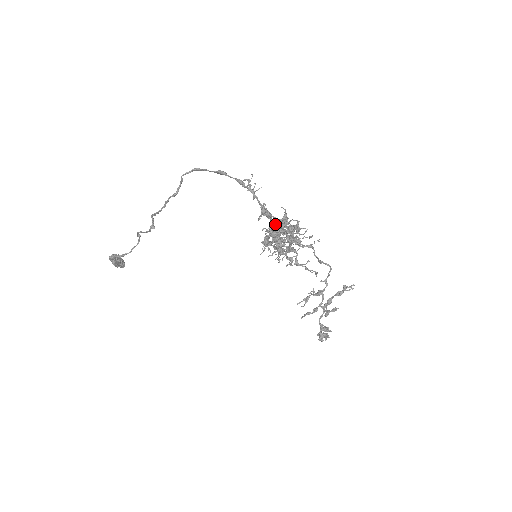
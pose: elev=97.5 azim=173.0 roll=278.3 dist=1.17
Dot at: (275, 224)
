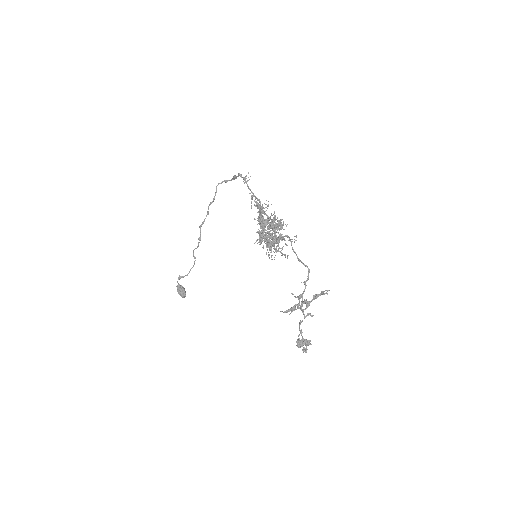
Dot at: occluded
